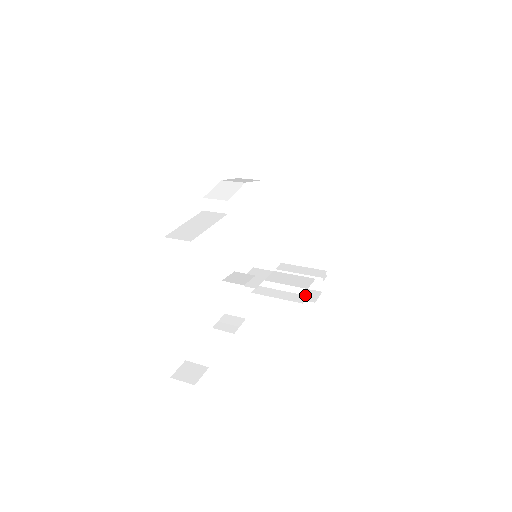
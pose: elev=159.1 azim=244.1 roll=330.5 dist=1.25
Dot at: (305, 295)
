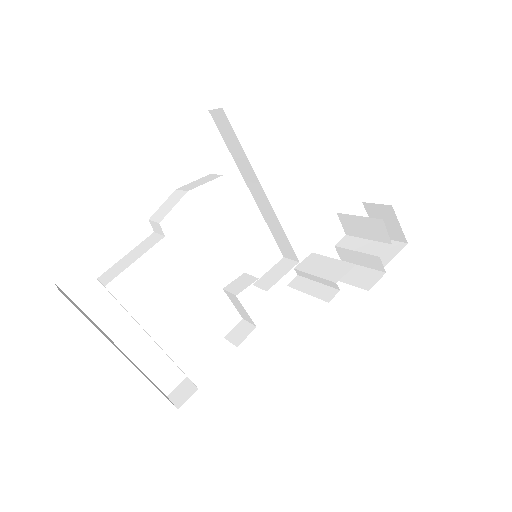
Dot at: (338, 289)
